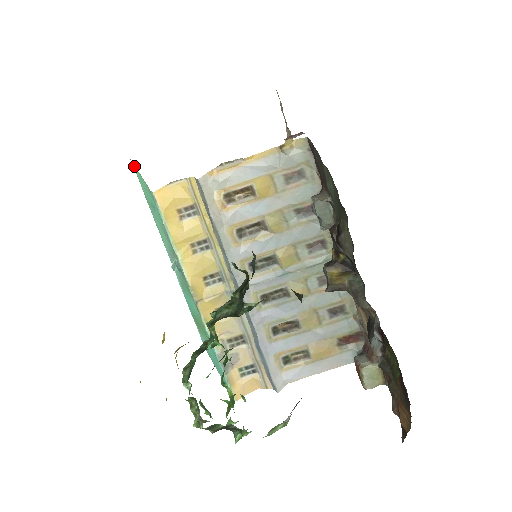
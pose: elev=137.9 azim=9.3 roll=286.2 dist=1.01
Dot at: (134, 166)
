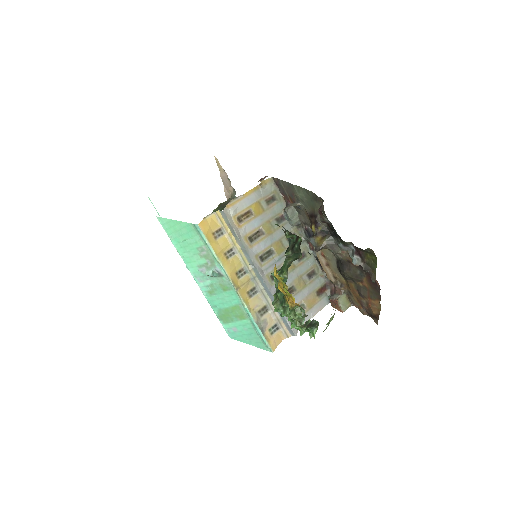
Dot at: (164, 219)
